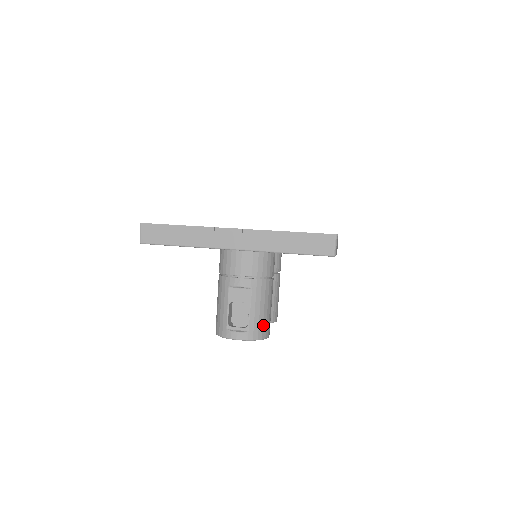
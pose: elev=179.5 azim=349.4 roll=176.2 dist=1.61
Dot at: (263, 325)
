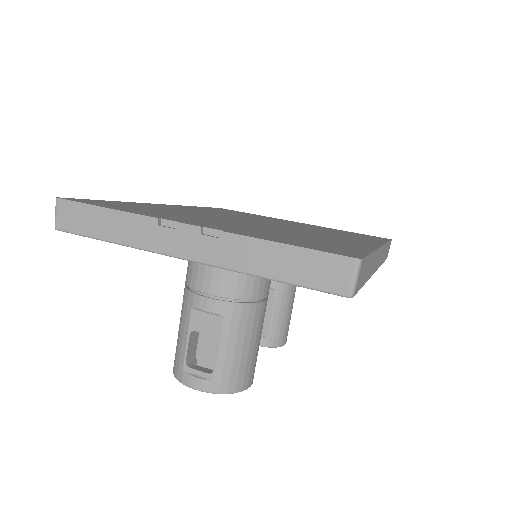
Dot at: (239, 372)
